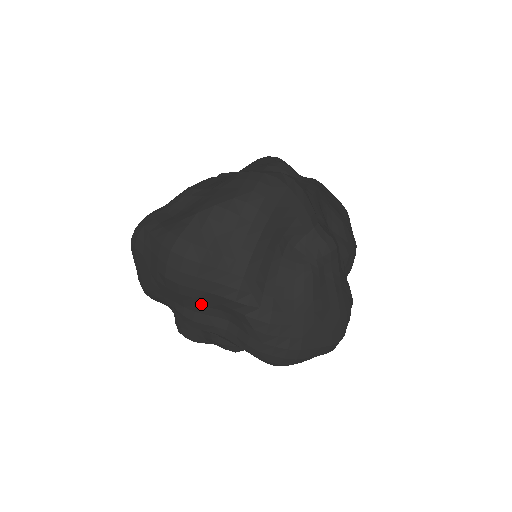
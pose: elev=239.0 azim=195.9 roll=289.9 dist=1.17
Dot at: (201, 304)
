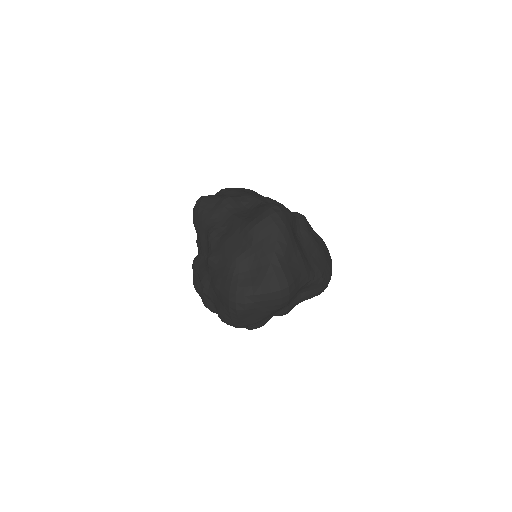
Dot at: occluded
